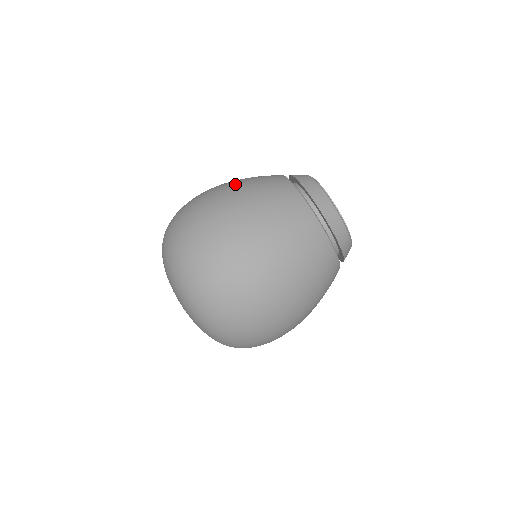
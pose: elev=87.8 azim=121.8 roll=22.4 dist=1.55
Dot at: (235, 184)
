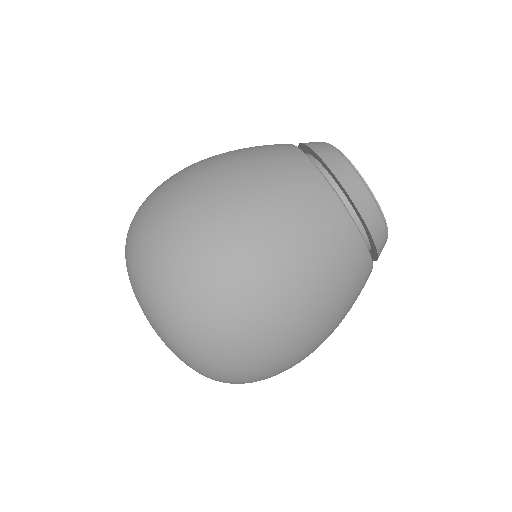
Dot at: (271, 227)
